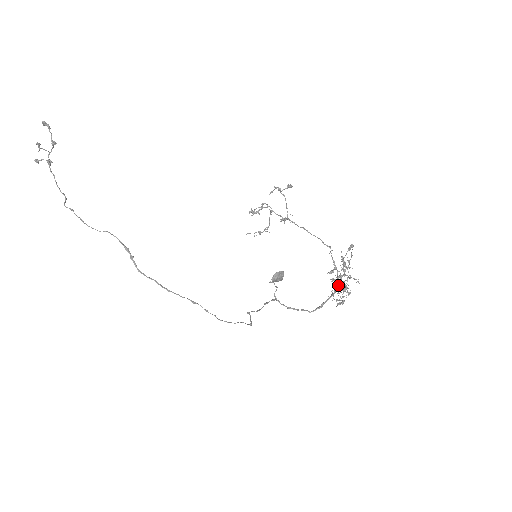
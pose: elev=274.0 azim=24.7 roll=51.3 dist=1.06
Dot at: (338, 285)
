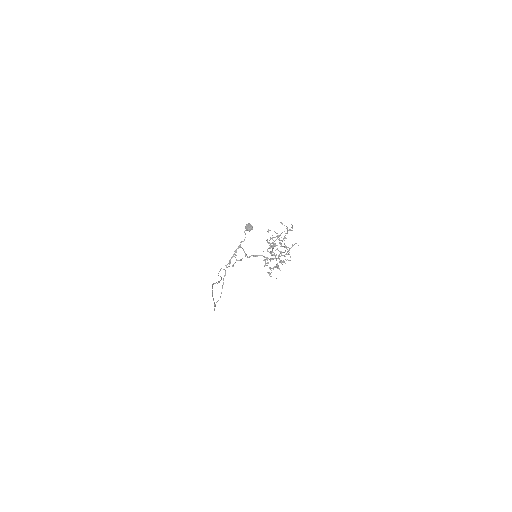
Dot at: (272, 247)
